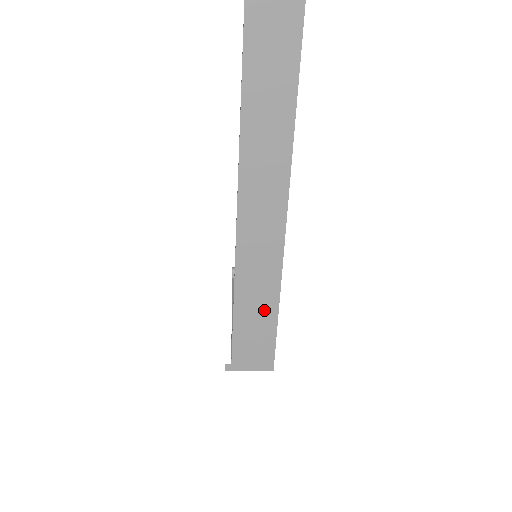
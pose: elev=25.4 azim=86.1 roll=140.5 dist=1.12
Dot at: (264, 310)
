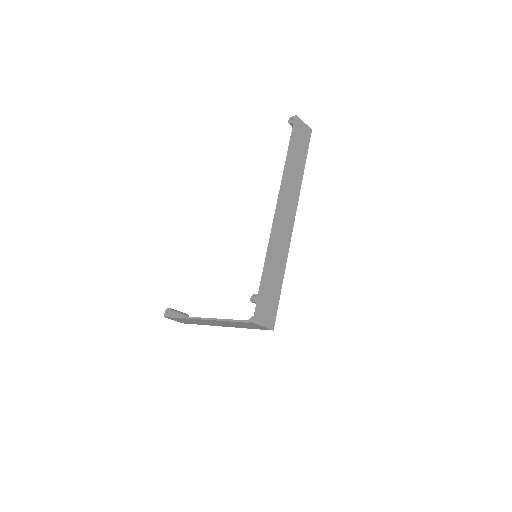
Dot at: (277, 279)
